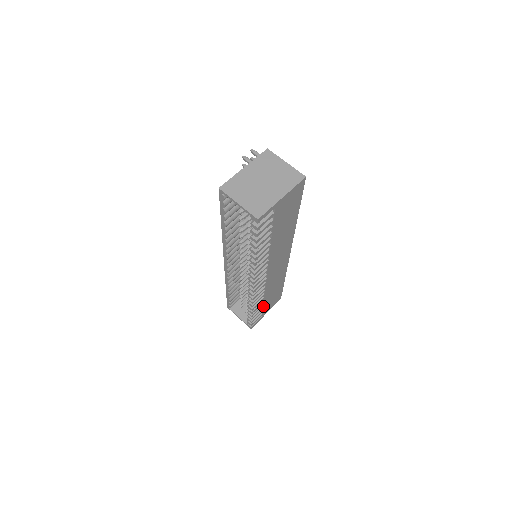
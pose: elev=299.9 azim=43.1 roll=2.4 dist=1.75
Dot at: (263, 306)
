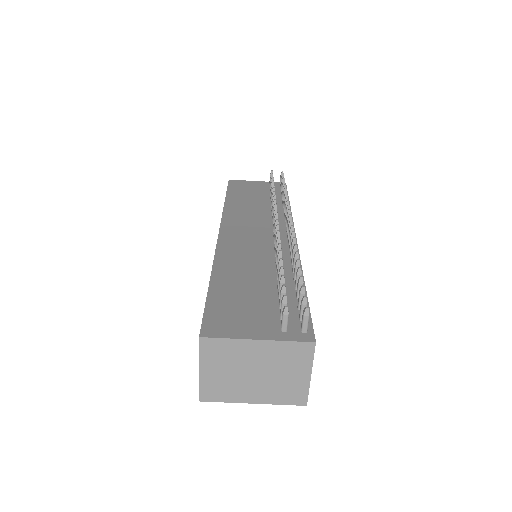
Dot at: occluded
